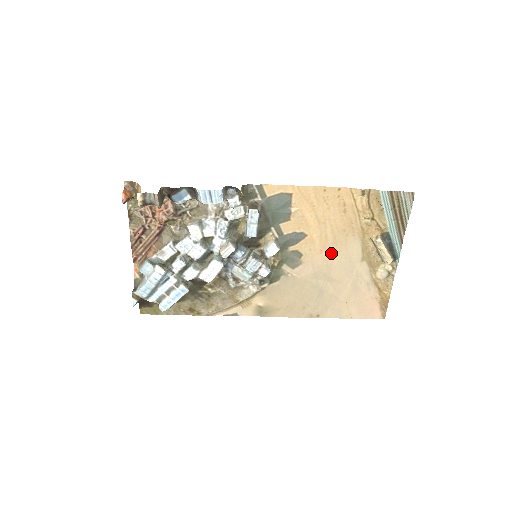
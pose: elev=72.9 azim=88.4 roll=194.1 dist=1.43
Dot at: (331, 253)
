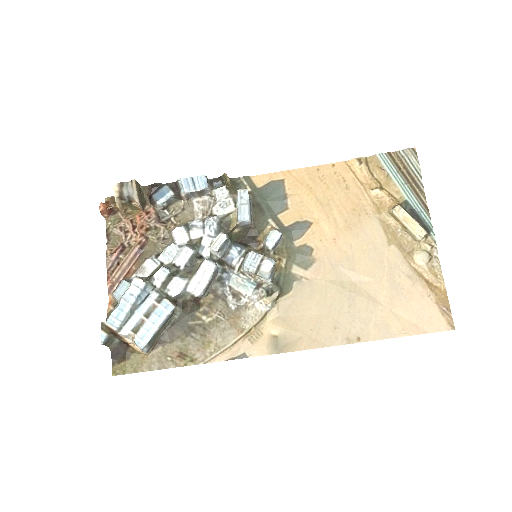
Dot at: (347, 241)
